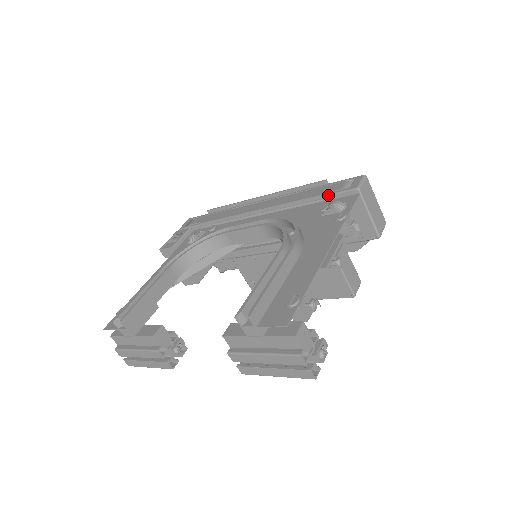
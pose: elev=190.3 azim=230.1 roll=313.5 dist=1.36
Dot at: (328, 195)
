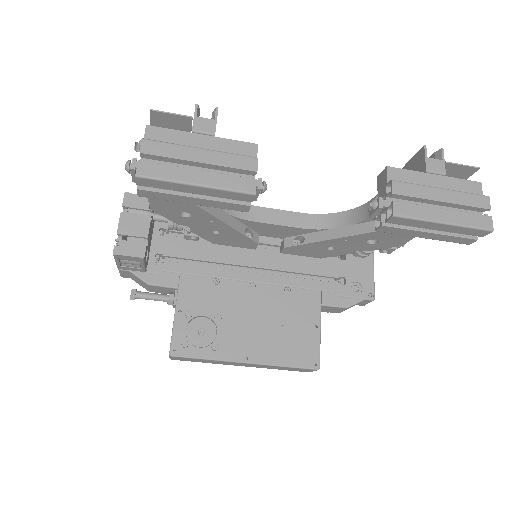
Dot at: occluded
